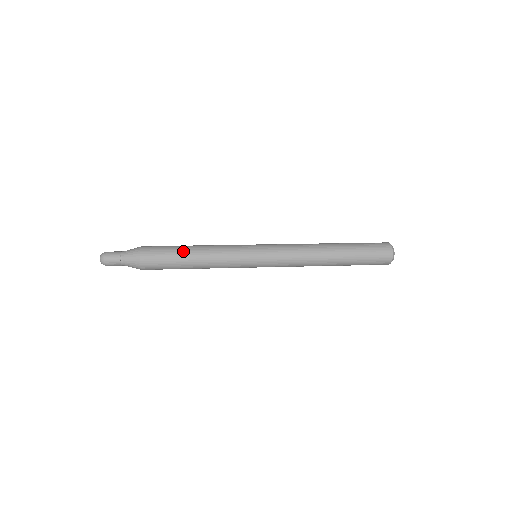
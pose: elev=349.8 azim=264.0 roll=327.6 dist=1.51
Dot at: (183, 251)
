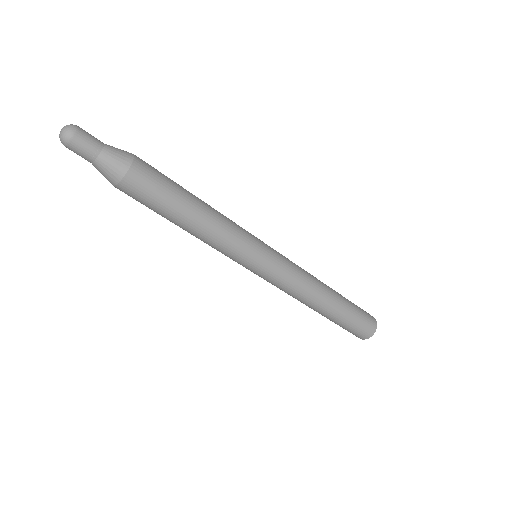
Dot at: (188, 192)
